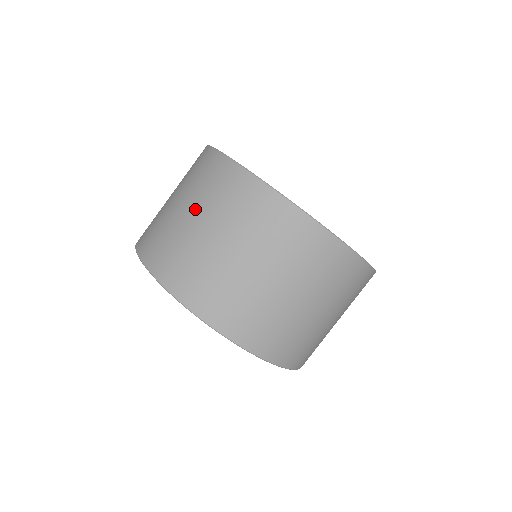
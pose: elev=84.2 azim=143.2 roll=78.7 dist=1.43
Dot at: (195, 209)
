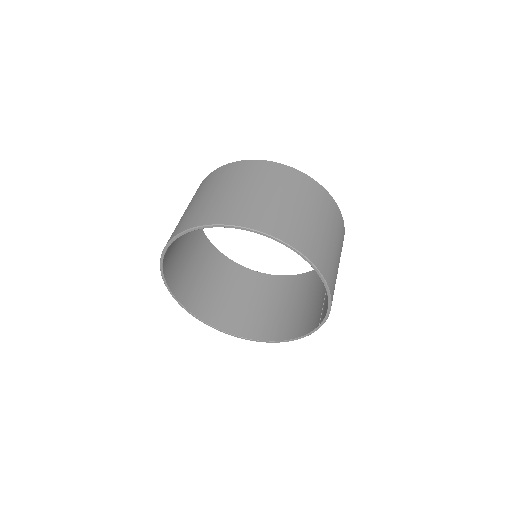
Dot at: occluded
